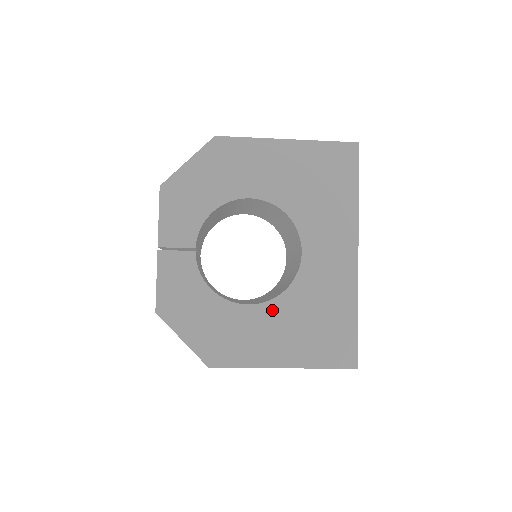
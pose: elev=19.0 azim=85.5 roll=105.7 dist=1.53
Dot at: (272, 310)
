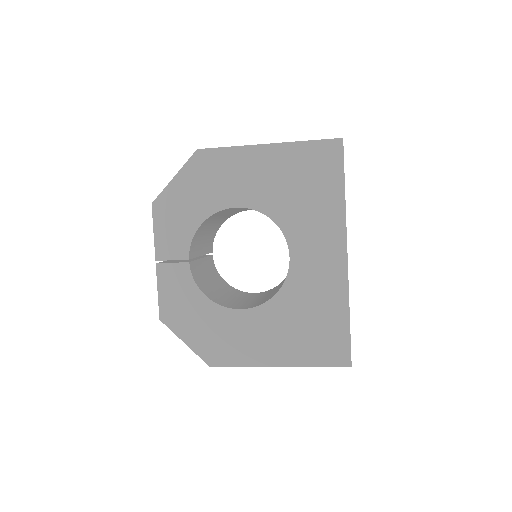
Dot at: (264, 313)
